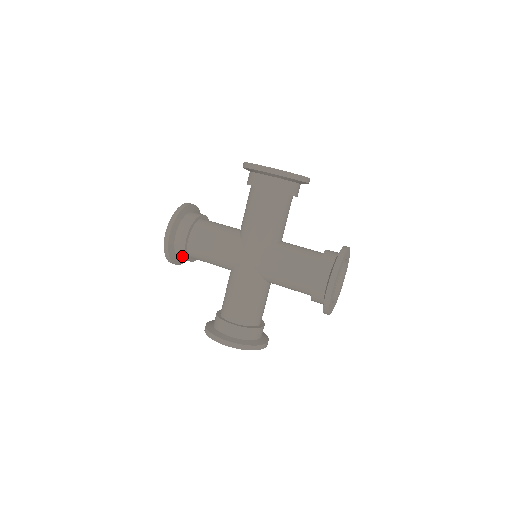
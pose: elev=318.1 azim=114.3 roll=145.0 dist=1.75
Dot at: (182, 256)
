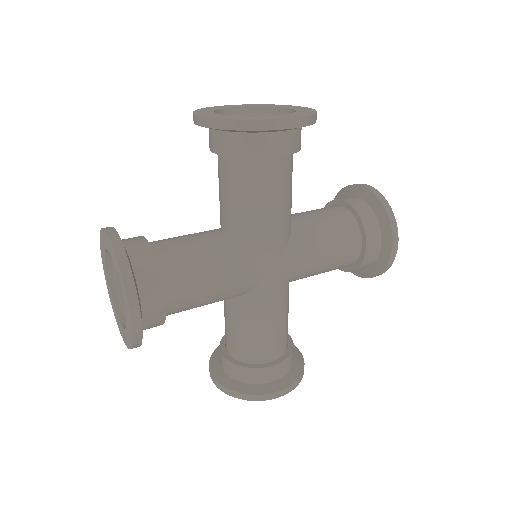
Dot at: occluded
